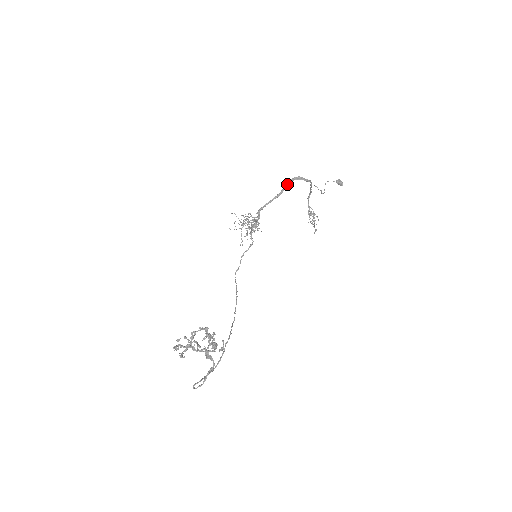
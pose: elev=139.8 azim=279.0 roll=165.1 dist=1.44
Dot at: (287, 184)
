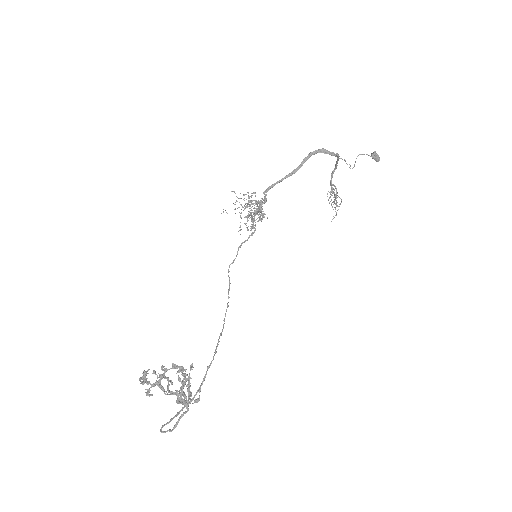
Dot at: (306, 158)
